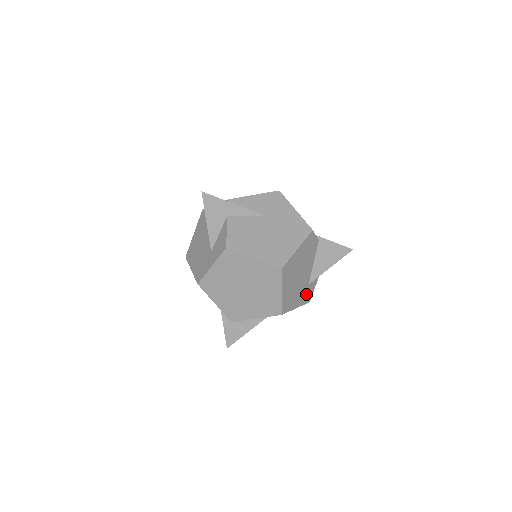
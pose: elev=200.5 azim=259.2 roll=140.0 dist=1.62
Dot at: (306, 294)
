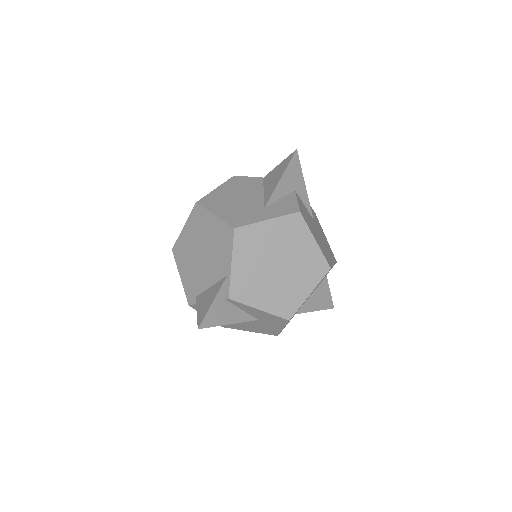
Dot at: occluded
